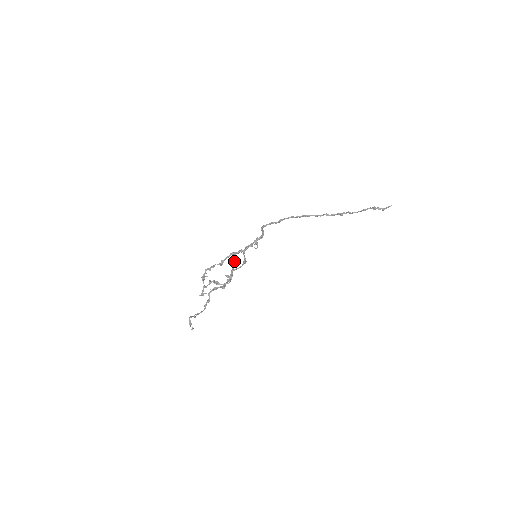
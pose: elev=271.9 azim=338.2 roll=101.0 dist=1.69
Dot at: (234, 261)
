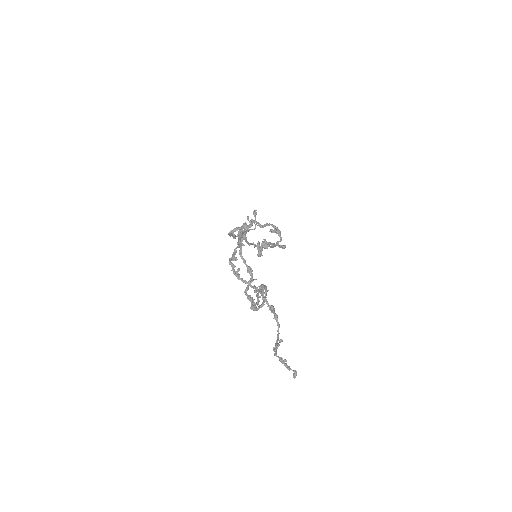
Dot at: (257, 222)
